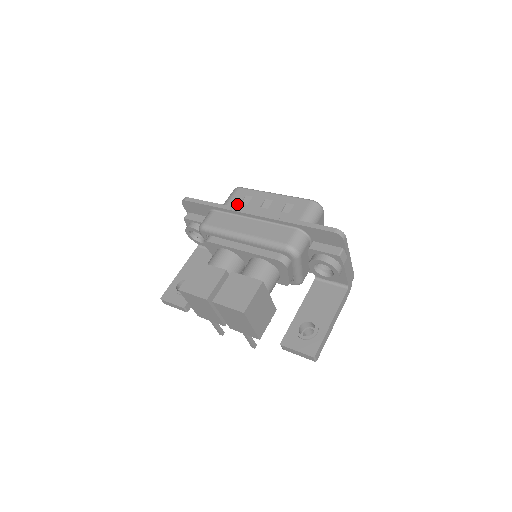
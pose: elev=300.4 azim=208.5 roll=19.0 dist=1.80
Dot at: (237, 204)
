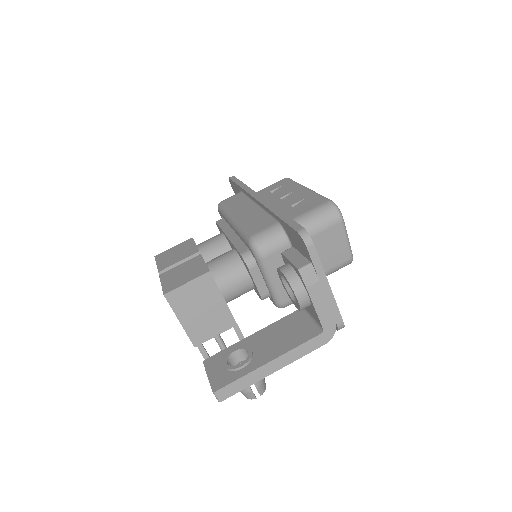
Dot at: (267, 191)
